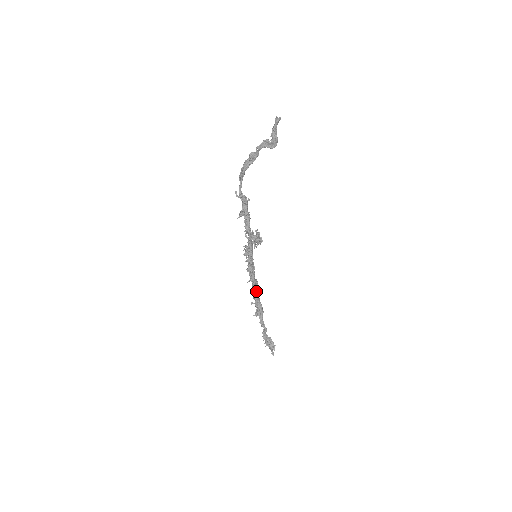
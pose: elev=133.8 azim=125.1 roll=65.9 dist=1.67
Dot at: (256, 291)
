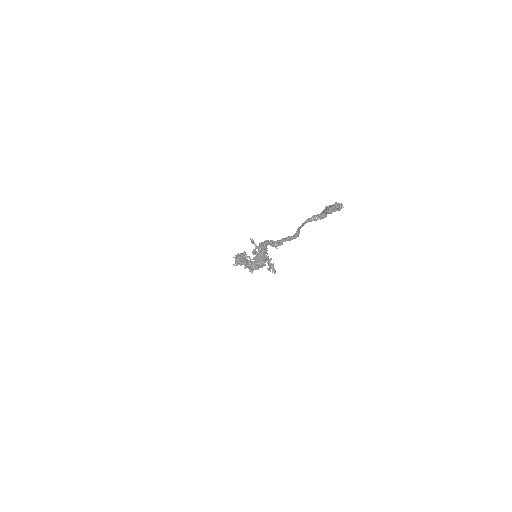
Dot at: occluded
